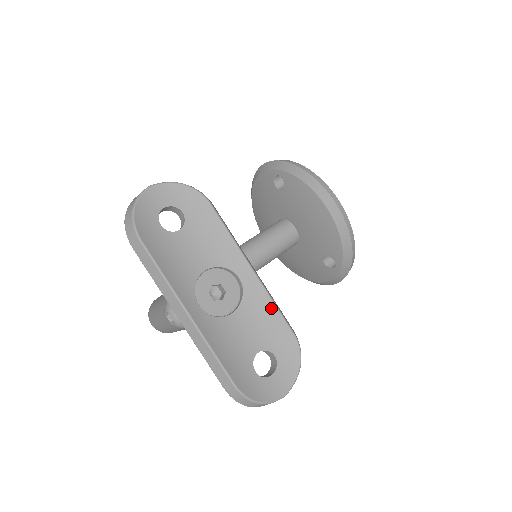
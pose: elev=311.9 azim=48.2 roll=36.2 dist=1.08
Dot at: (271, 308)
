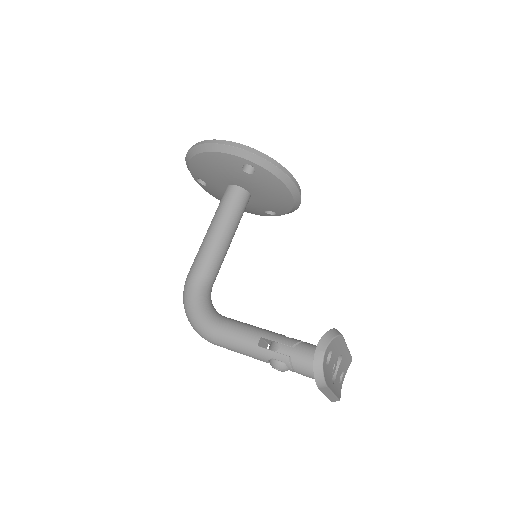
Dot at: (348, 356)
